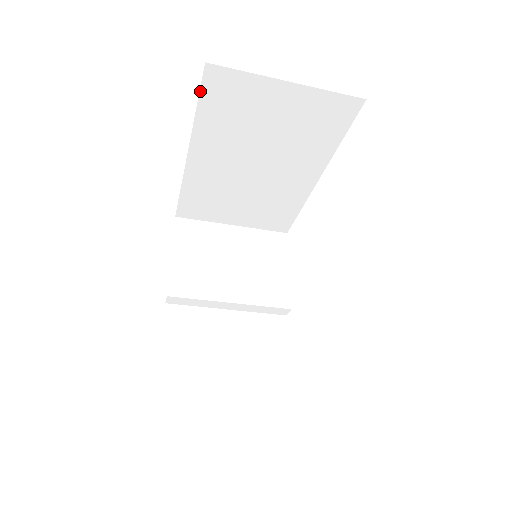
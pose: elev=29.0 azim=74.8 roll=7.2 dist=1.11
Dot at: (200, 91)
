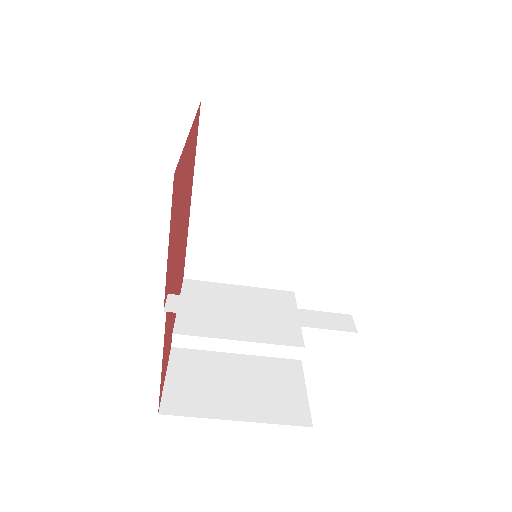
Dot at: (199, 129)
